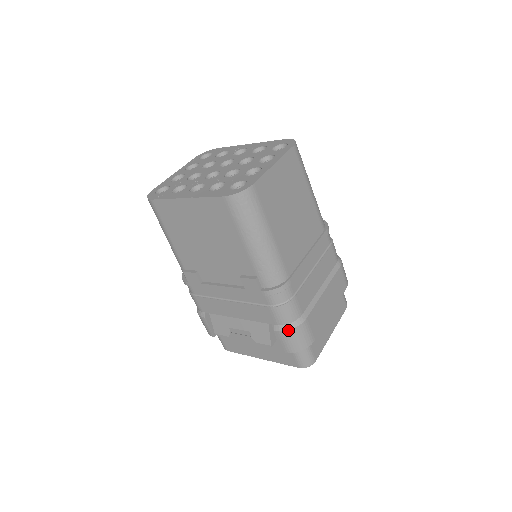
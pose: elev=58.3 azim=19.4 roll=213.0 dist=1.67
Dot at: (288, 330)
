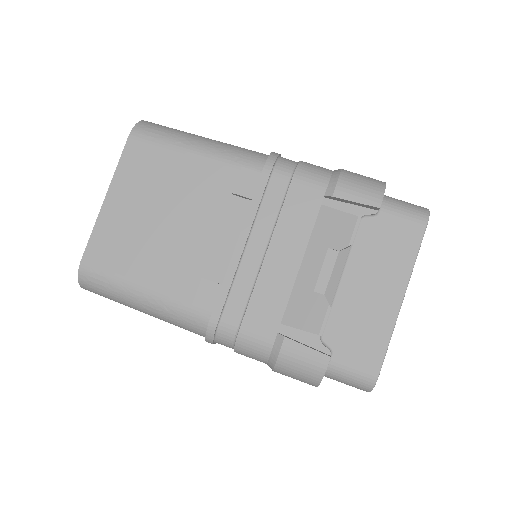
Dot at: (339, 177)
